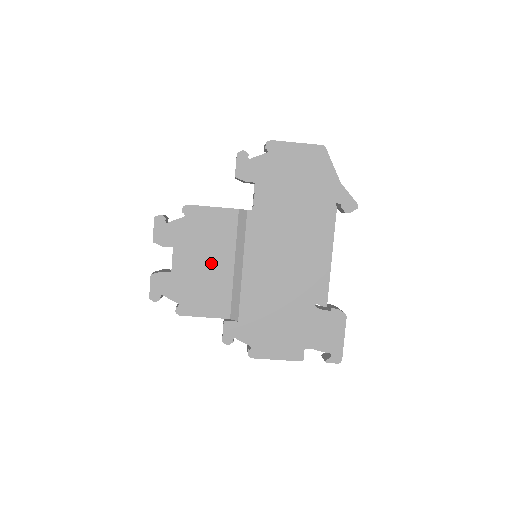
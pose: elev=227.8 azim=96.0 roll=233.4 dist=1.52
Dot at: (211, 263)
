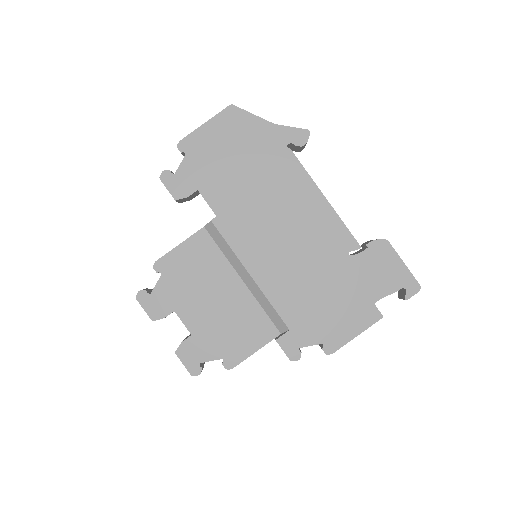
Dot at: (220, 297)
